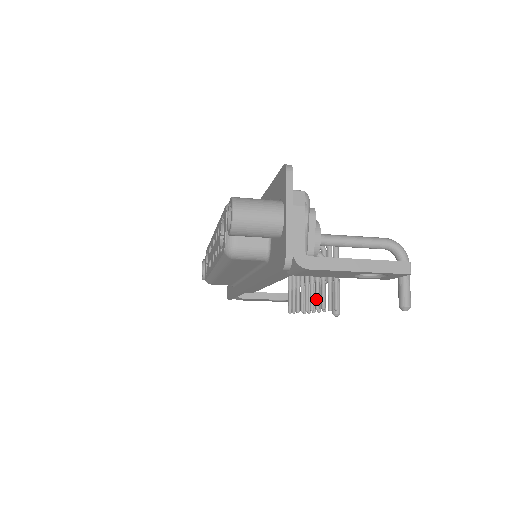
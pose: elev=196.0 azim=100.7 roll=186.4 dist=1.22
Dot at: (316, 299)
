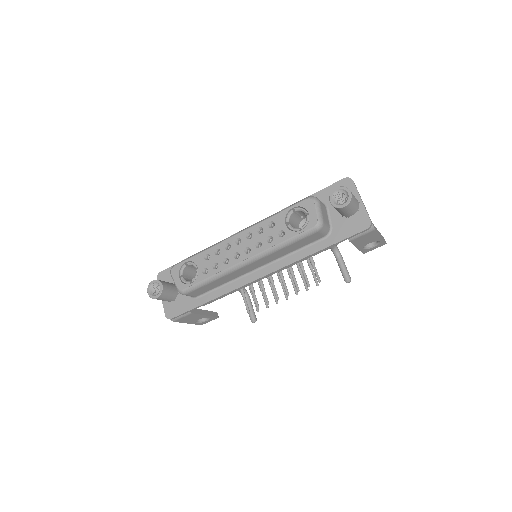
Dot at: (307, 280)
